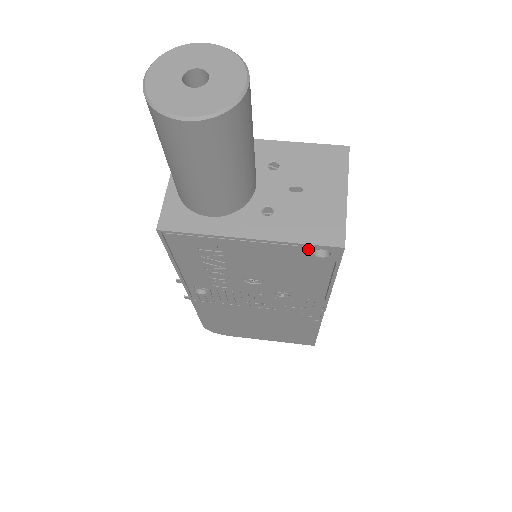
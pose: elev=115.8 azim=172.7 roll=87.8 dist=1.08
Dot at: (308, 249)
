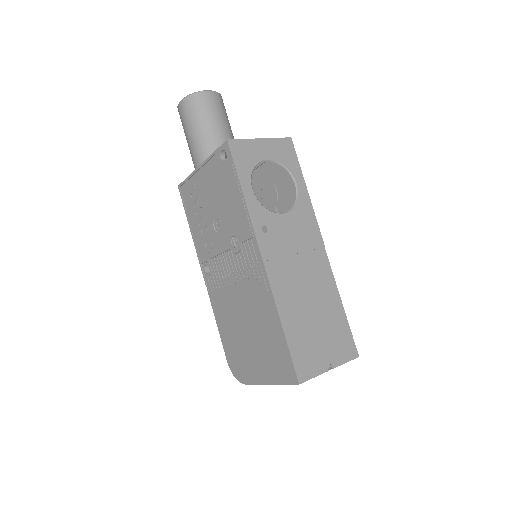
Dot at: (218, 156)
